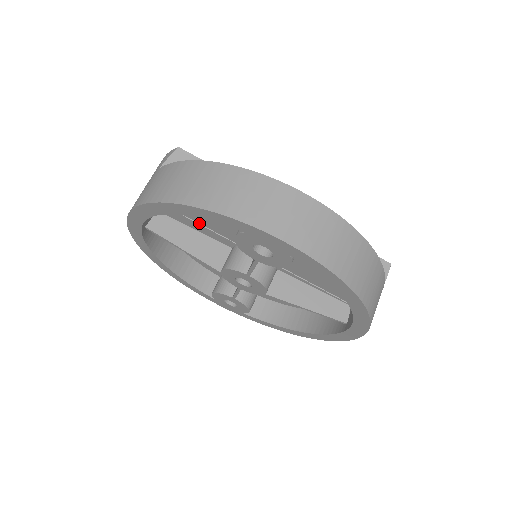
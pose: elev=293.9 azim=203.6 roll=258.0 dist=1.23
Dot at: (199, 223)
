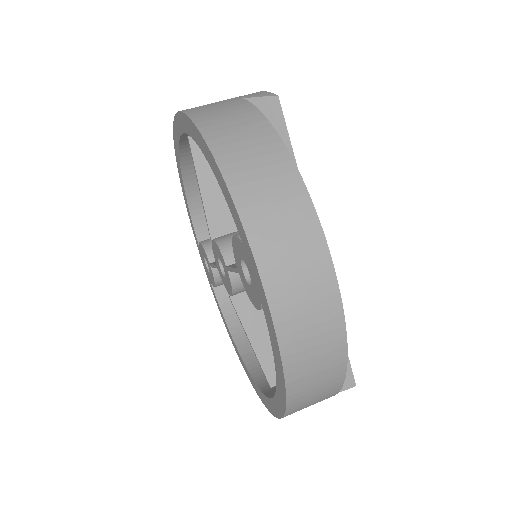
Dot at: occluded
